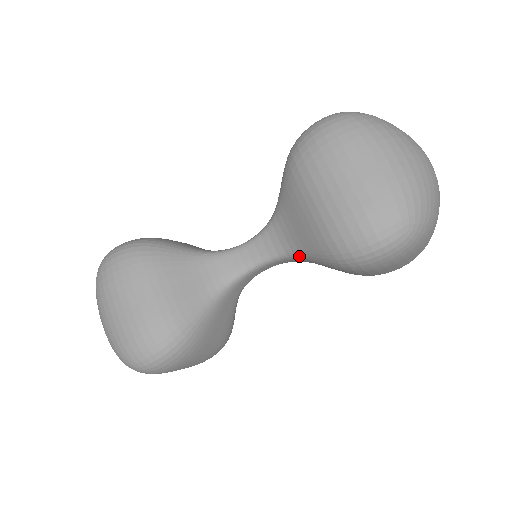
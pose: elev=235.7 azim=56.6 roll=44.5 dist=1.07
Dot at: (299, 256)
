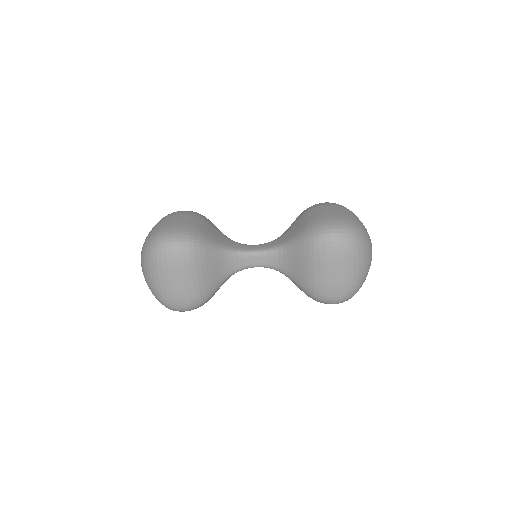
Dot at: (286, 276)
